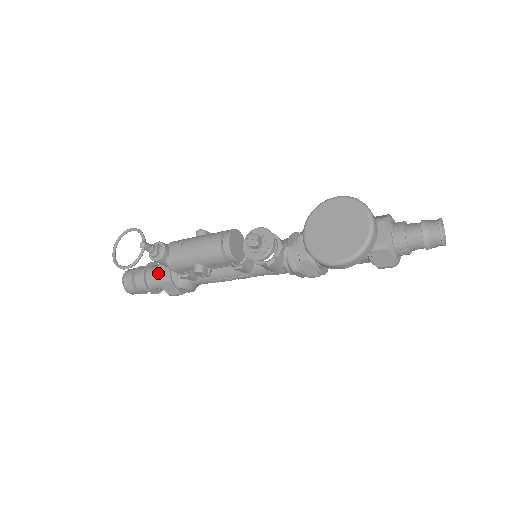
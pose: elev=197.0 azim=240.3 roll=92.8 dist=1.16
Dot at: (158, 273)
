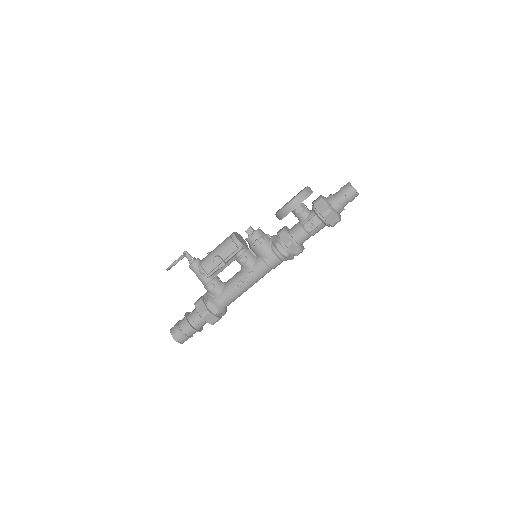
Dot at: (195, 302)
